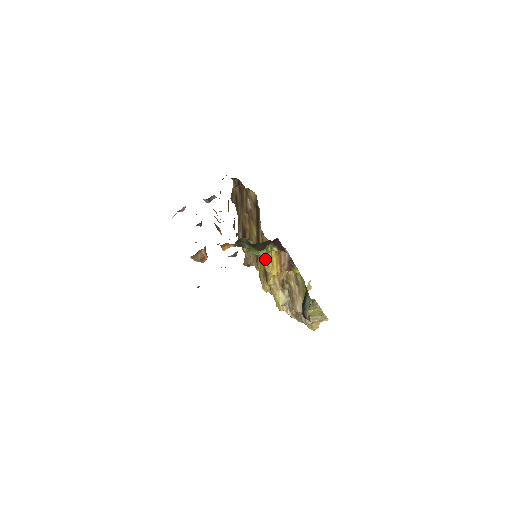
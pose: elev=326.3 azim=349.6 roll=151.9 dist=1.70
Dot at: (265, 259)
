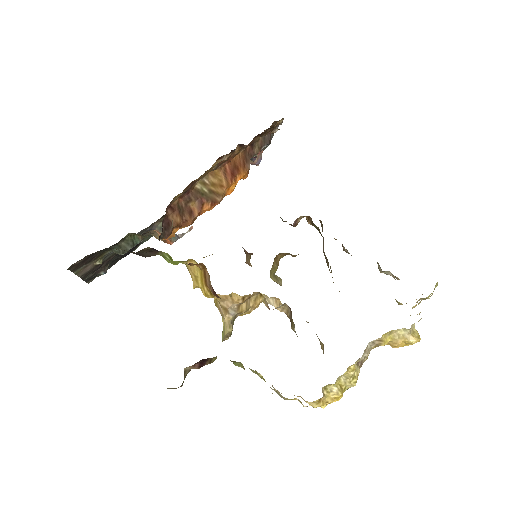
Dot at: (188, 269)
